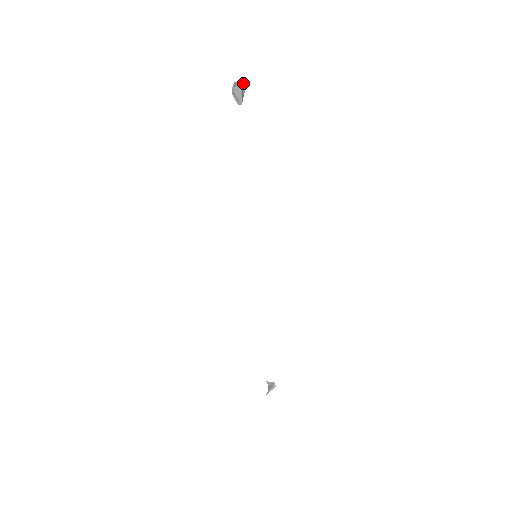
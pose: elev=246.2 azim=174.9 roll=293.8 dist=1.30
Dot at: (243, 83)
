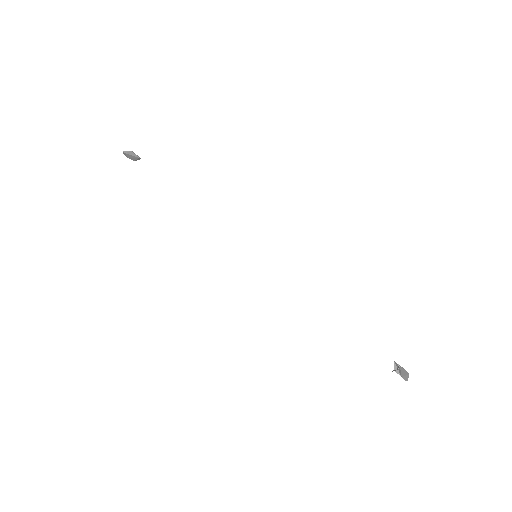
Dot at: occluded
